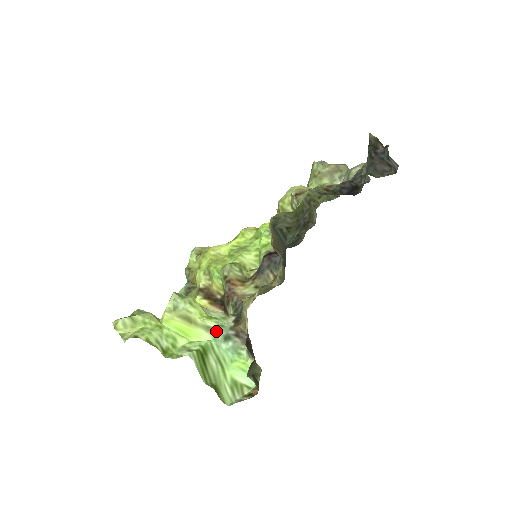
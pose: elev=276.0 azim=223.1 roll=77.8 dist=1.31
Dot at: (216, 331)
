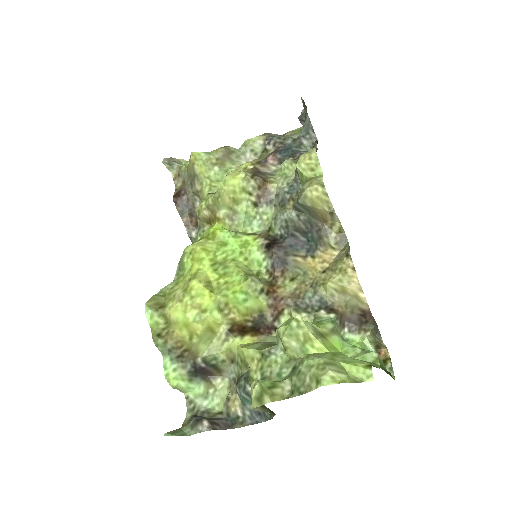
Dot at: (337, 329)
